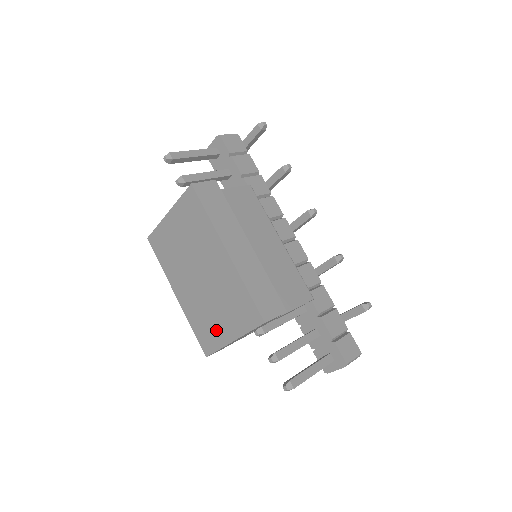
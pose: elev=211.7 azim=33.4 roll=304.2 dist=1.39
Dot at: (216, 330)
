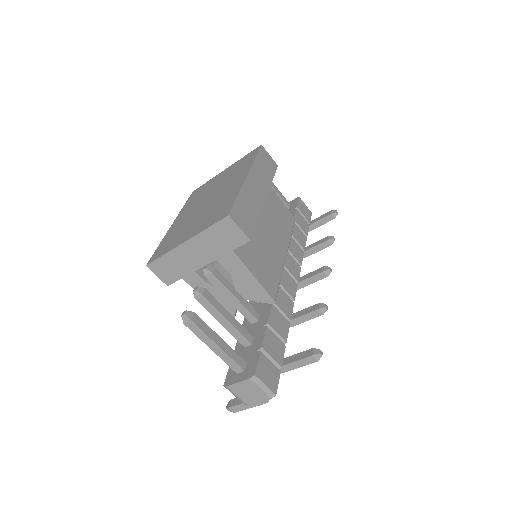
Dot at: (179, 238)
